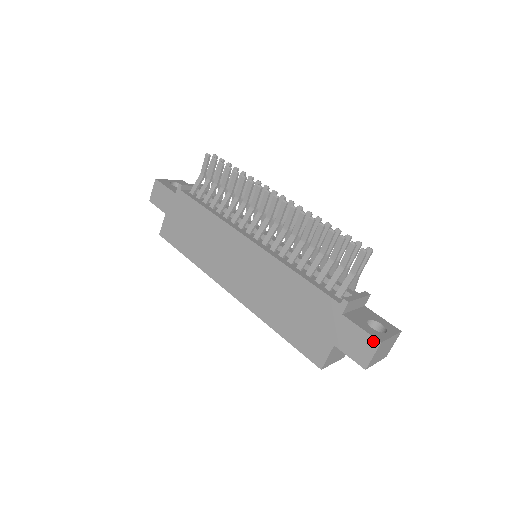
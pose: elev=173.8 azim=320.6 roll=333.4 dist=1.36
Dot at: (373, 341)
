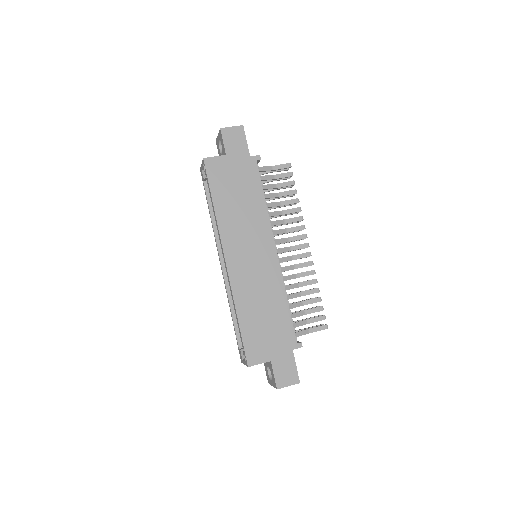
Dot at: (297, 378)
